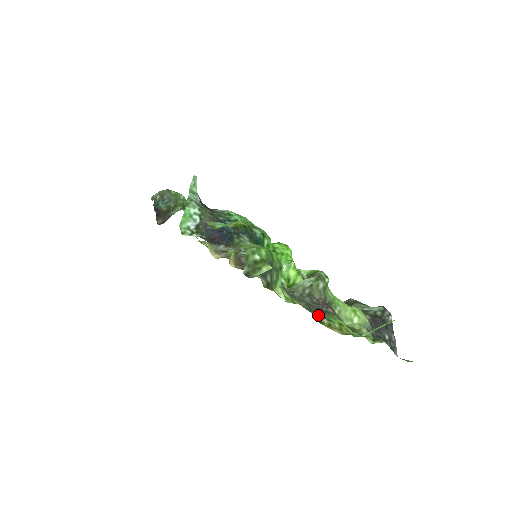
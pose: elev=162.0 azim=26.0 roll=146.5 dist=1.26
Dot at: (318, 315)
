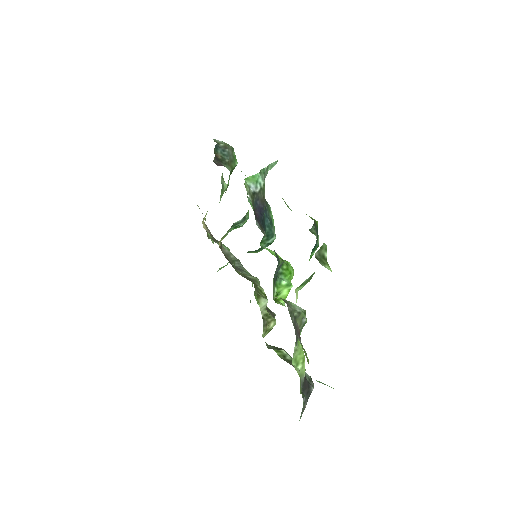
Dot at: occluded
